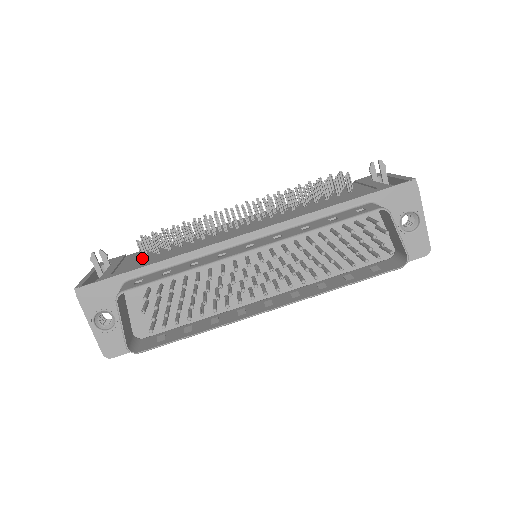
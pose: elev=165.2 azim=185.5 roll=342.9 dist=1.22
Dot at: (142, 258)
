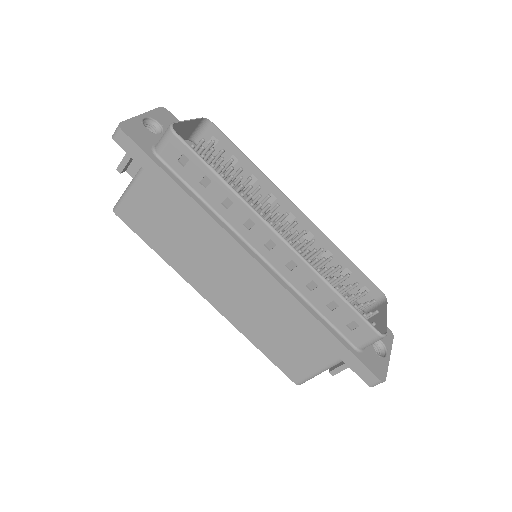
Dot at: occluded
